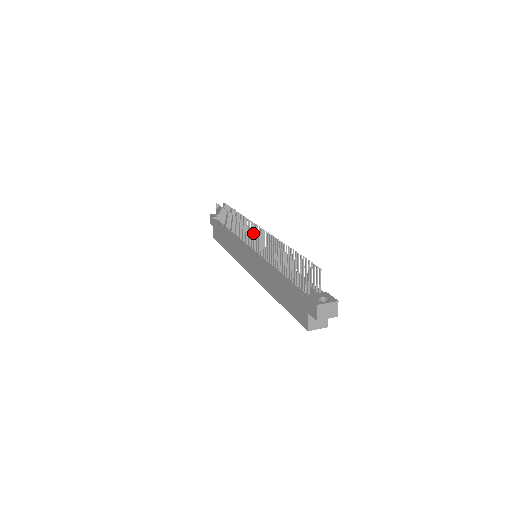
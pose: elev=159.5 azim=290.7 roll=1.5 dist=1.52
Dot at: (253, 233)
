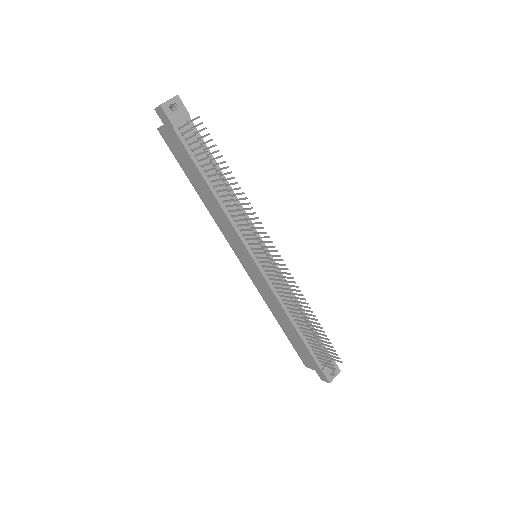
Dot at: occluded
